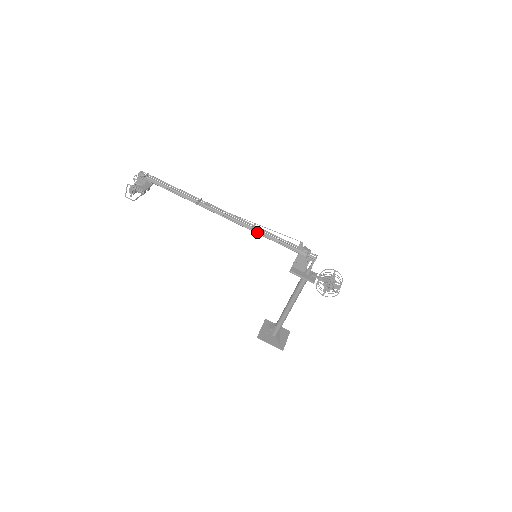
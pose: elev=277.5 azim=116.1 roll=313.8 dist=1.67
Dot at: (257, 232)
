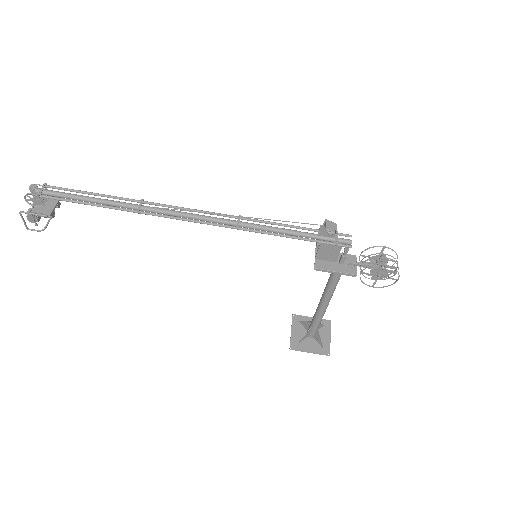
Dot at: (247, 229)
